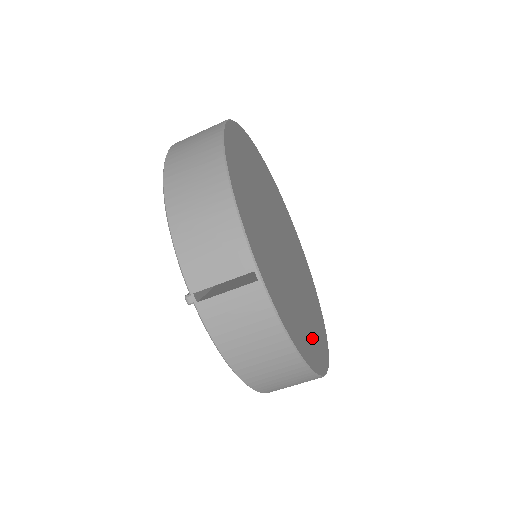
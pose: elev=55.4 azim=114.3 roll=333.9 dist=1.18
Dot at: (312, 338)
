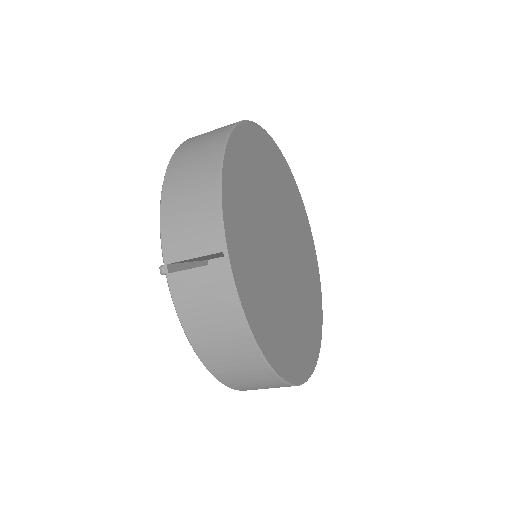
Dot at: (290, 345)
